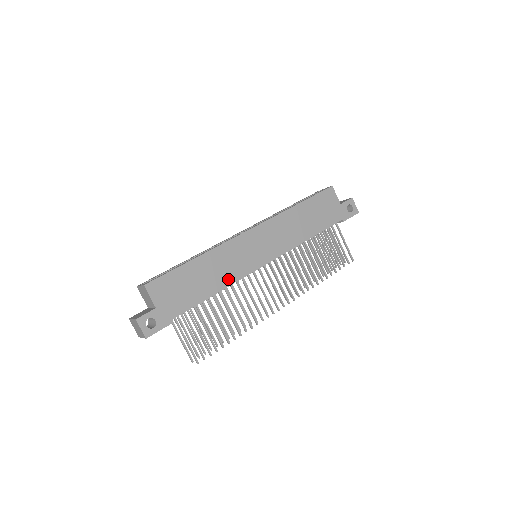
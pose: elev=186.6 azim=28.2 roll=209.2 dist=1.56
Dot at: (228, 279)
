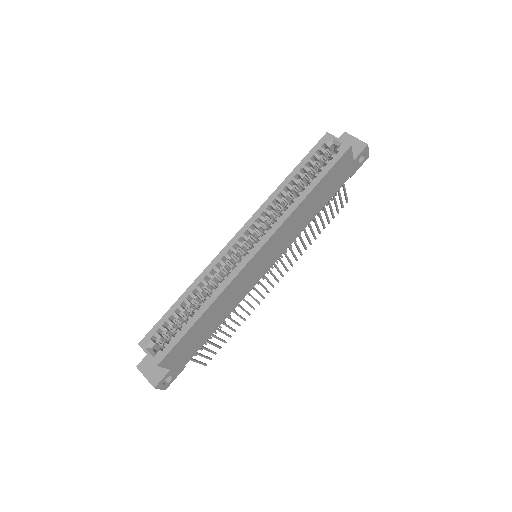
Dot at: (233, 305)
